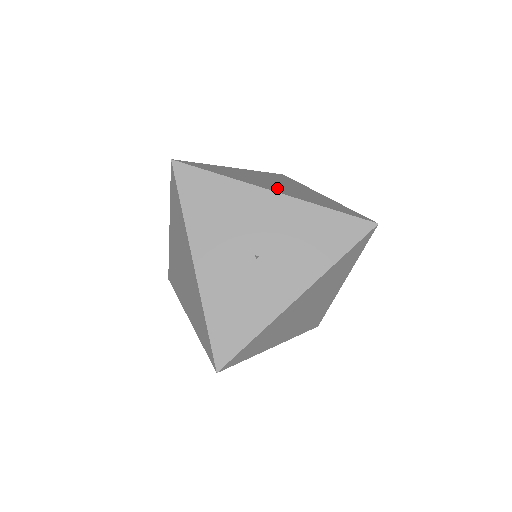
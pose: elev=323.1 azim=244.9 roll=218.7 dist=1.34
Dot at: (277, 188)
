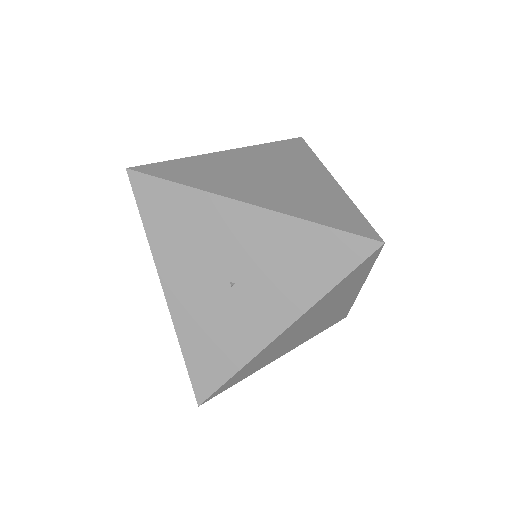
Dot at: (260, 190)
